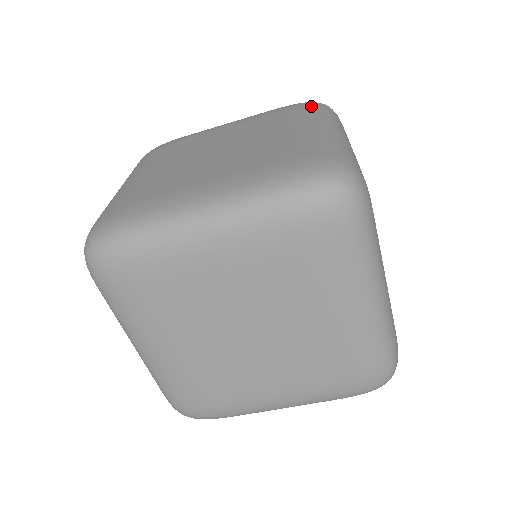
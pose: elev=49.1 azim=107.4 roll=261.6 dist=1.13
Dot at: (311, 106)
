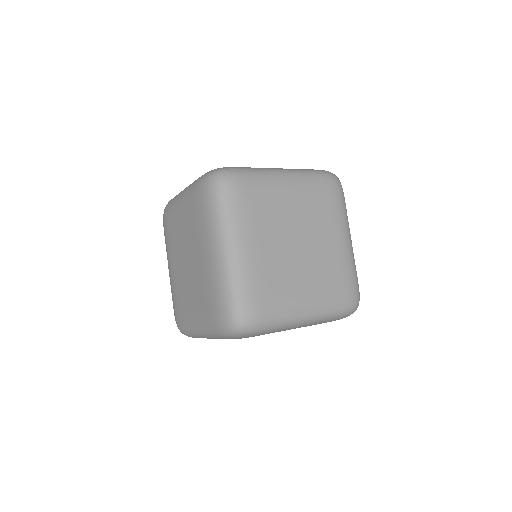
Dot at: (207, 202)
